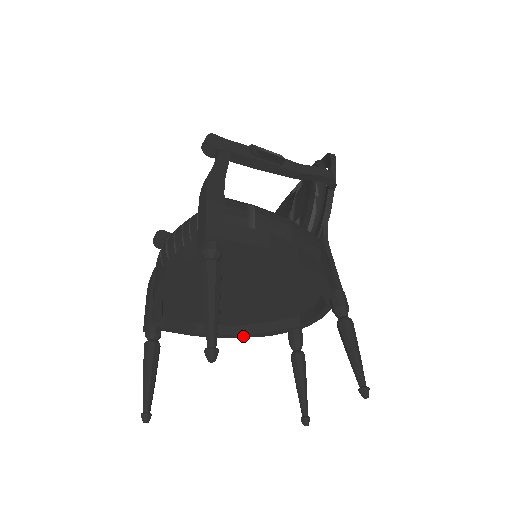
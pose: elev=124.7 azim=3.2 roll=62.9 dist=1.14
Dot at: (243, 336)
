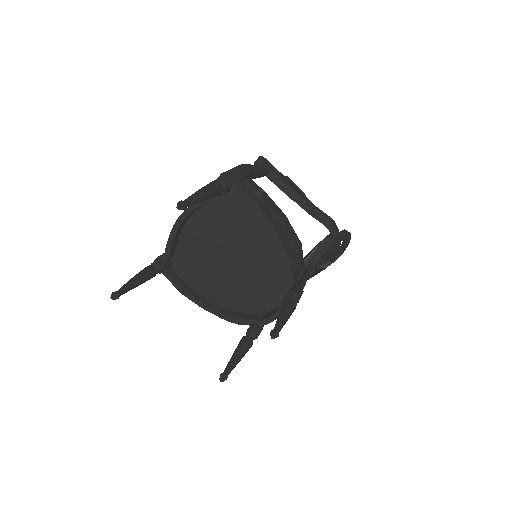
Dot at: (216, 313)
